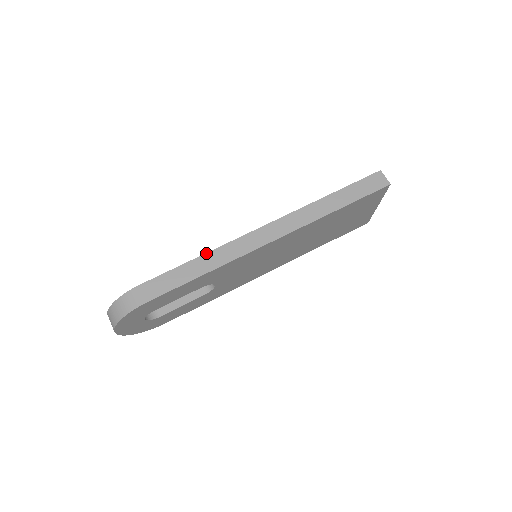
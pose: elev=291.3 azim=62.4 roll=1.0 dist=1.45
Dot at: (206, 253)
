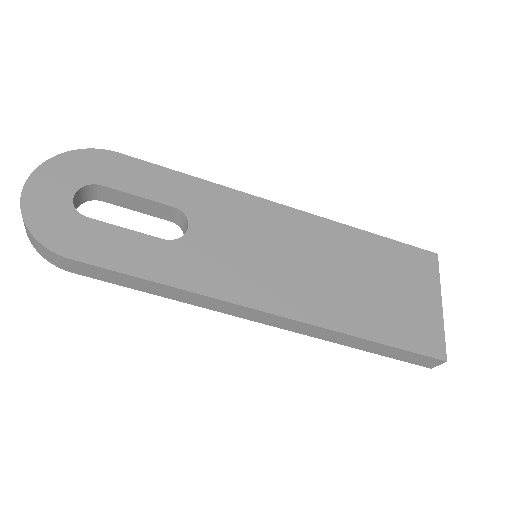
Dot at: (177, 288)
